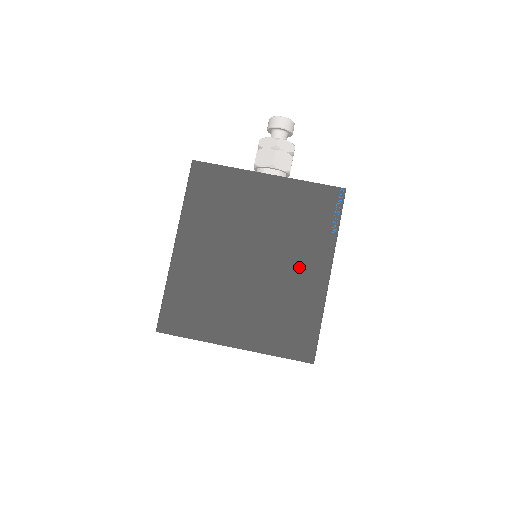
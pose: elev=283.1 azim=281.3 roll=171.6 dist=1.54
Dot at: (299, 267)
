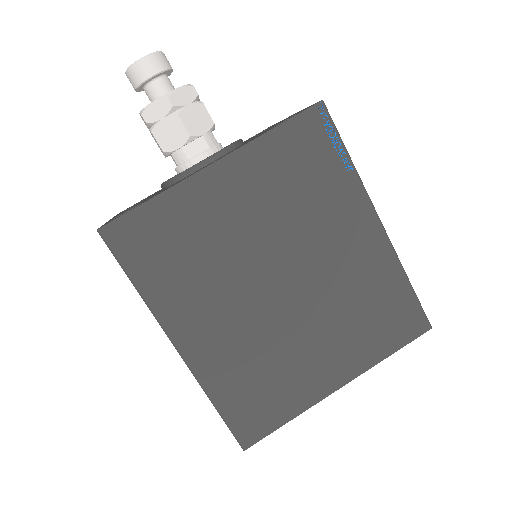
Dot at: (341, 244)
